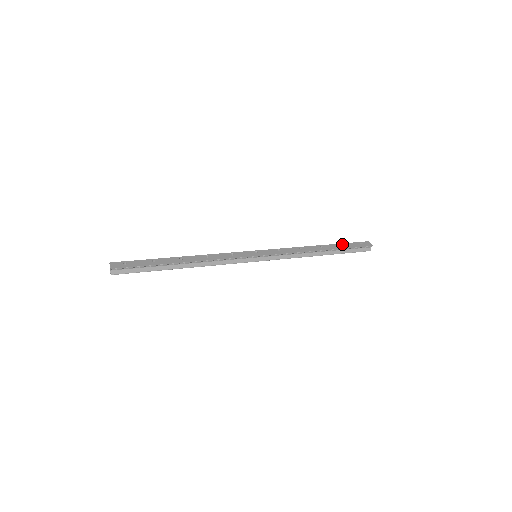
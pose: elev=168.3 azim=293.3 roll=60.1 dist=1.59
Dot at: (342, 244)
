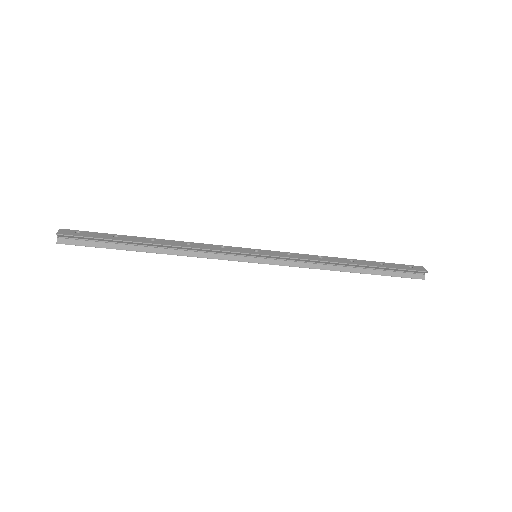
Dot at: (382, 263)
